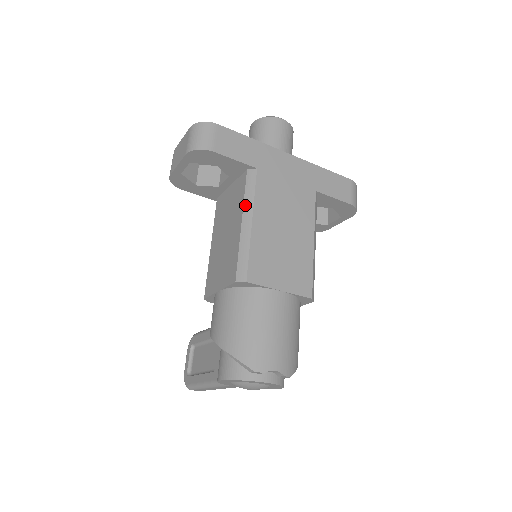
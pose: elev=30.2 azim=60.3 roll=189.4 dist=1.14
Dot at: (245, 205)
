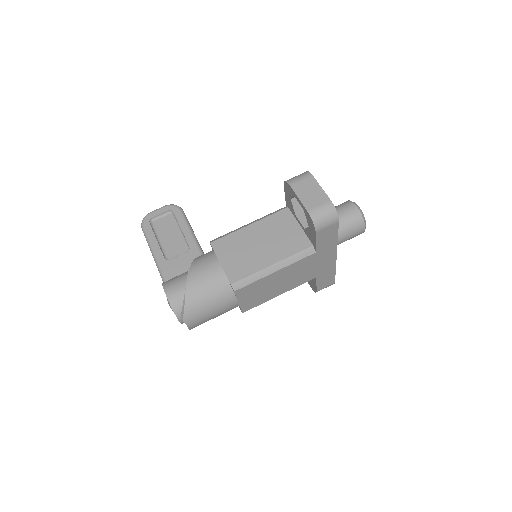
Dot at: (286, 260)
